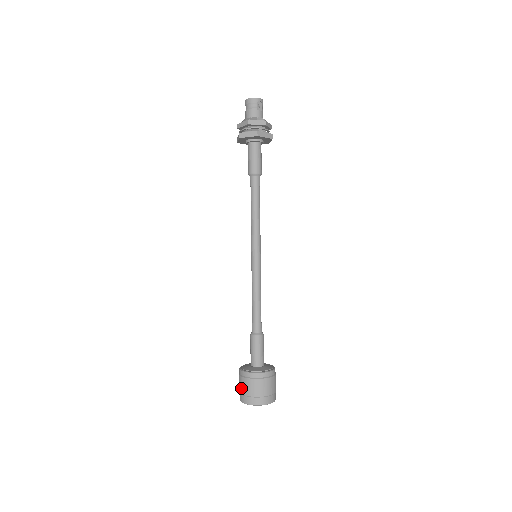
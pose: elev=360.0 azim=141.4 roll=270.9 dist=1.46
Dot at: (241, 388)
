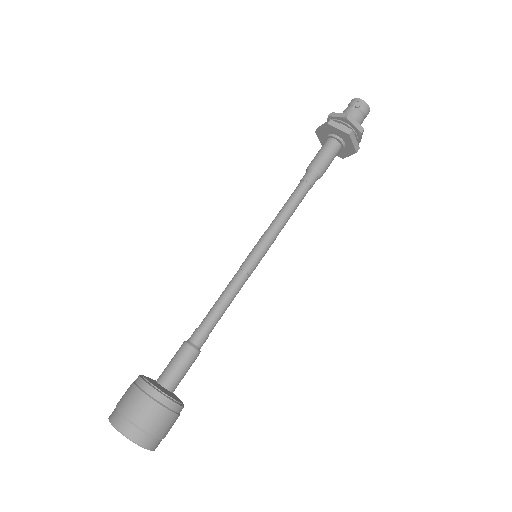
Dot at: occluded
